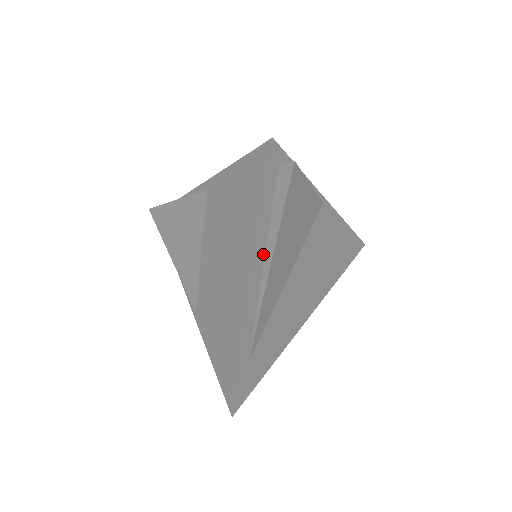
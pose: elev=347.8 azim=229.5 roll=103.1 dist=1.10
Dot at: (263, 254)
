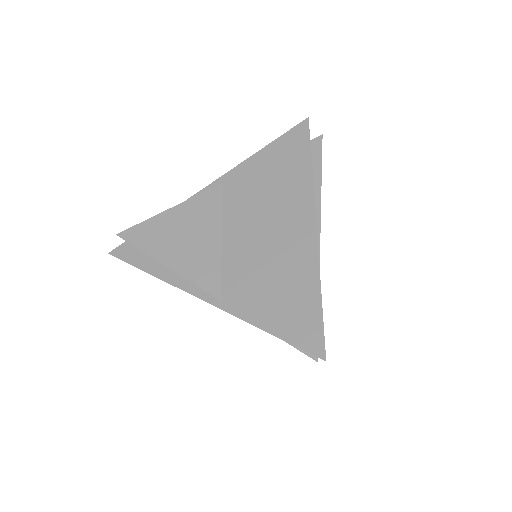
Dot at: occluded
